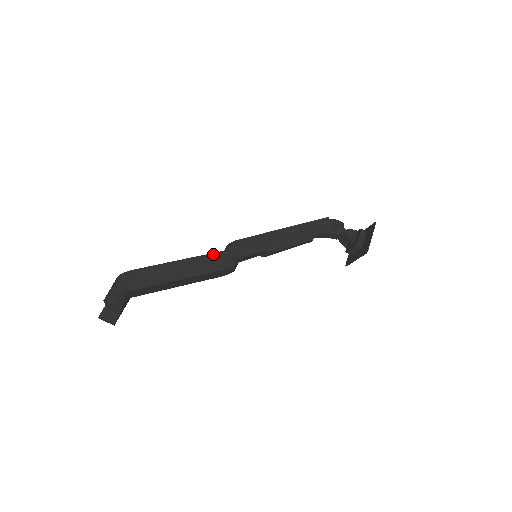
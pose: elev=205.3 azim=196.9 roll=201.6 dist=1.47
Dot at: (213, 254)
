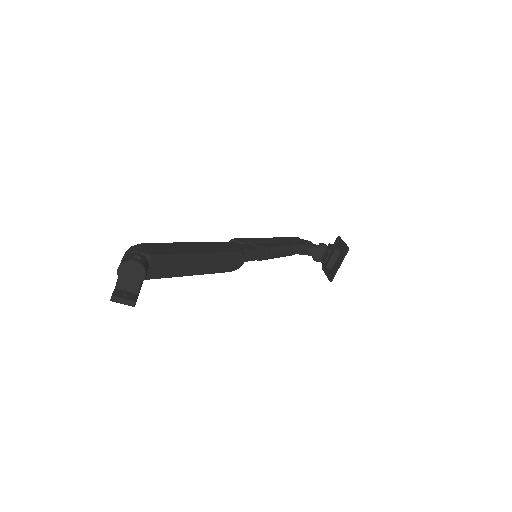
Dot at: (219, 242)
